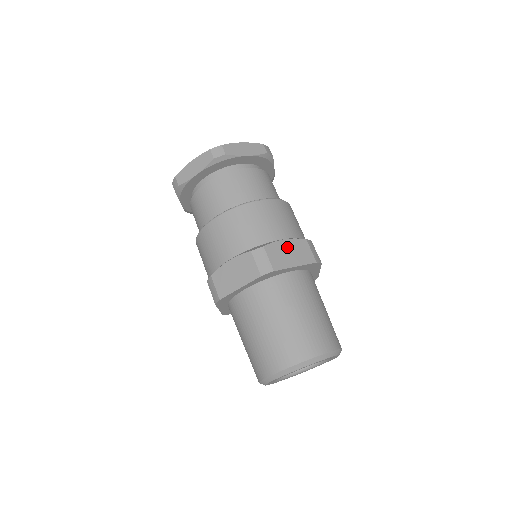
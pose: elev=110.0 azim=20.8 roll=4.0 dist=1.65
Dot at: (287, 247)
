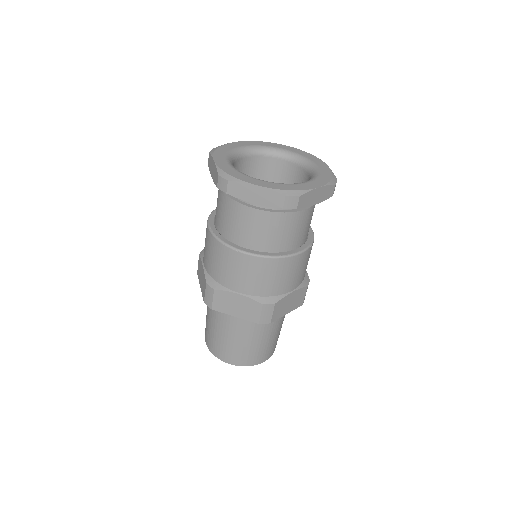
Dot at: (237, 300)
